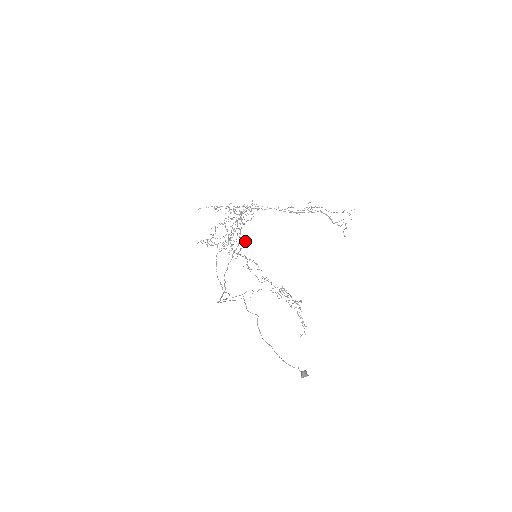
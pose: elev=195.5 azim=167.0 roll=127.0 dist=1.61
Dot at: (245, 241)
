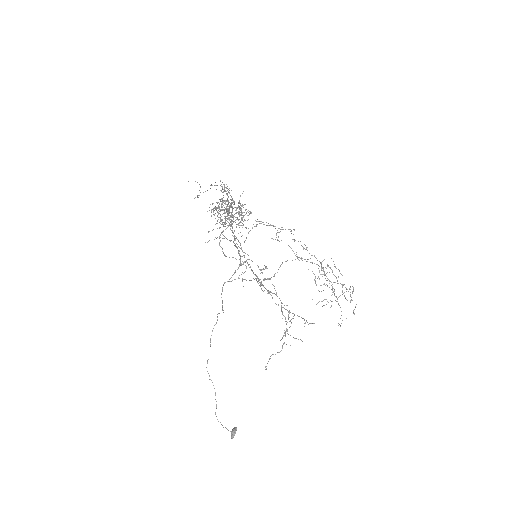
Dot at: occluded
